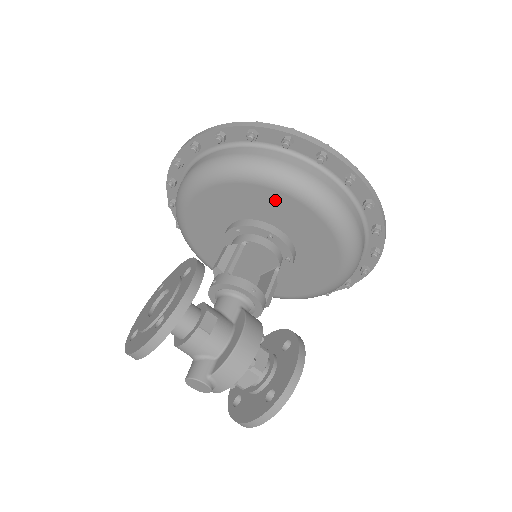
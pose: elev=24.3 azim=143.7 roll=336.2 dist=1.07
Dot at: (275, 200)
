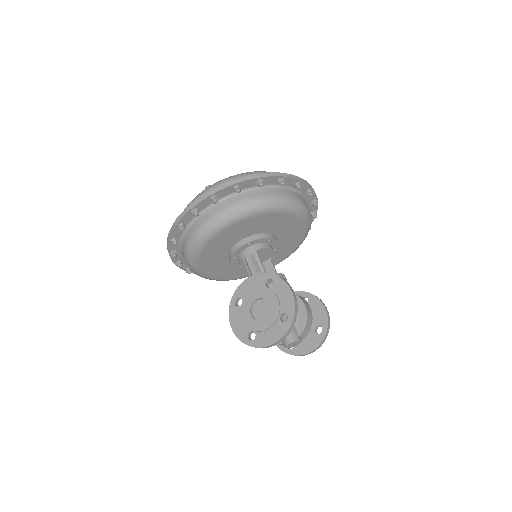
Dot at: (277, 218)
